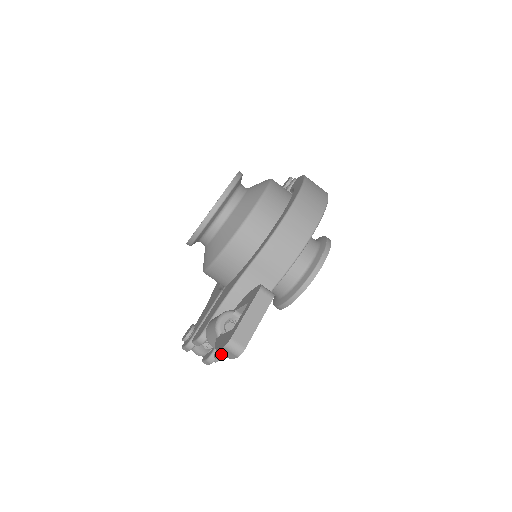
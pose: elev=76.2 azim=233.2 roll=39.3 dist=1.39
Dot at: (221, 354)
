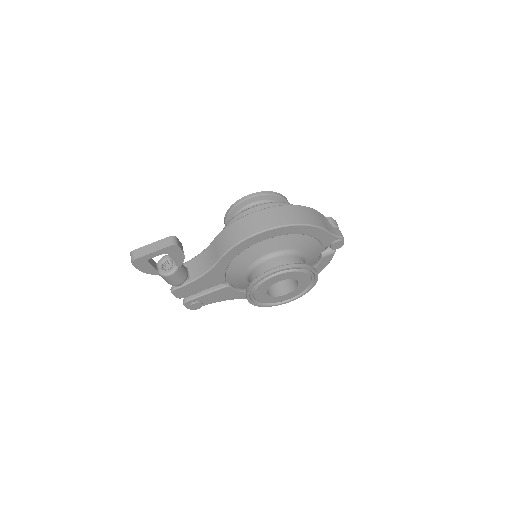
Dot at: (171, 288)
